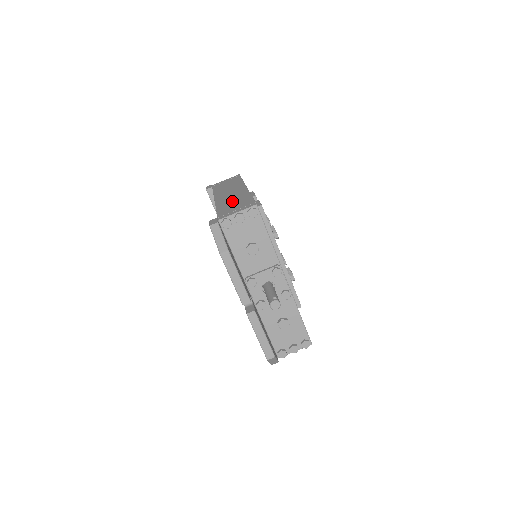
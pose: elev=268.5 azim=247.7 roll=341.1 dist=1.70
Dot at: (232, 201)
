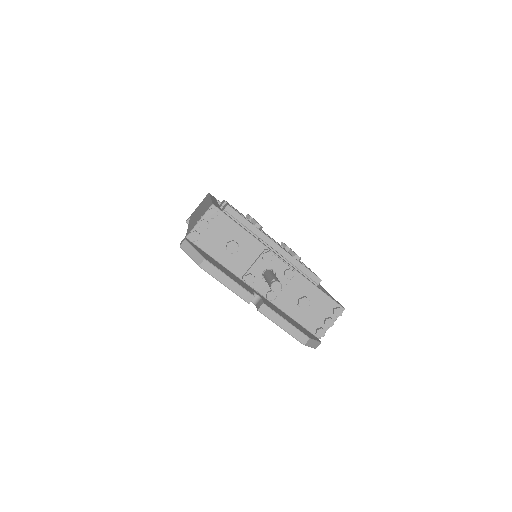
Dot at: occluded
